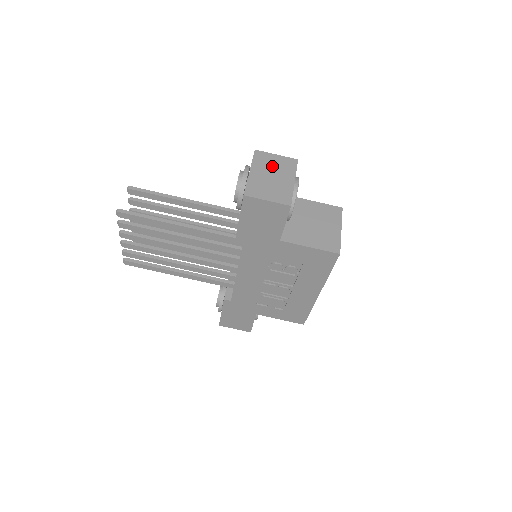
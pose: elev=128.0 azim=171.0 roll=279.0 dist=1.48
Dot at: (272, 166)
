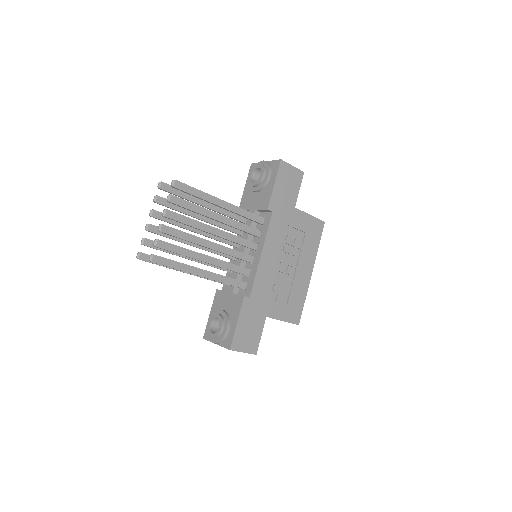
Dot at: occluded
